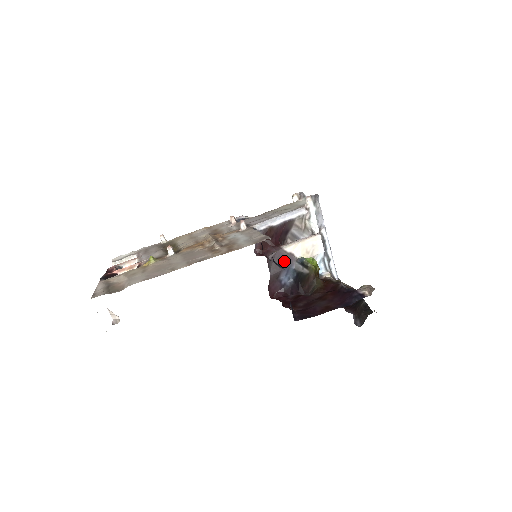
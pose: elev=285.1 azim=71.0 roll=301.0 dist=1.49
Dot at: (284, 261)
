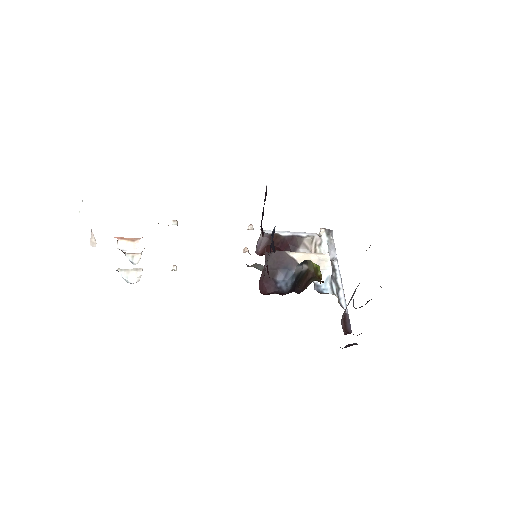
Dot at: (284, 262)
